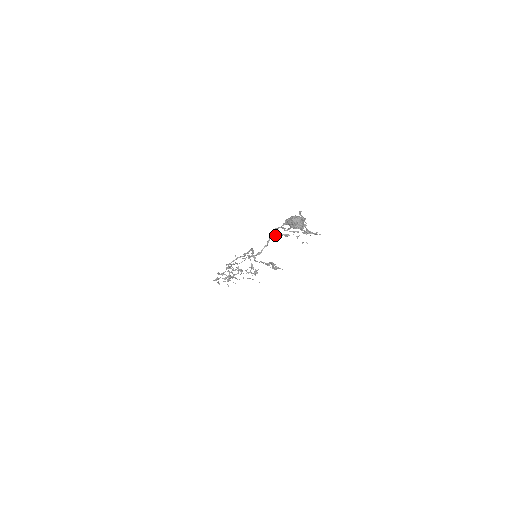
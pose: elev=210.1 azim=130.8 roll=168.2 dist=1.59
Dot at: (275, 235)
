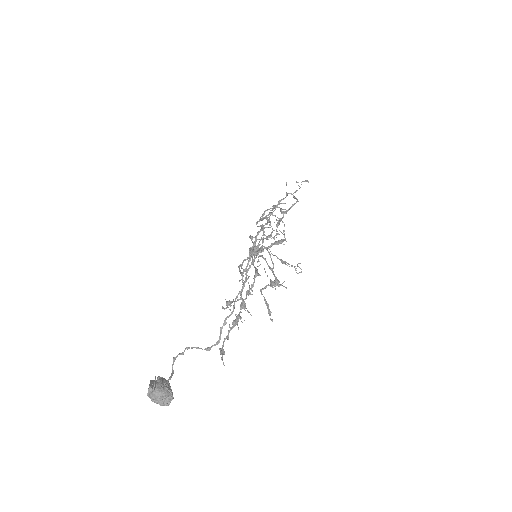
Dot at: occluded
